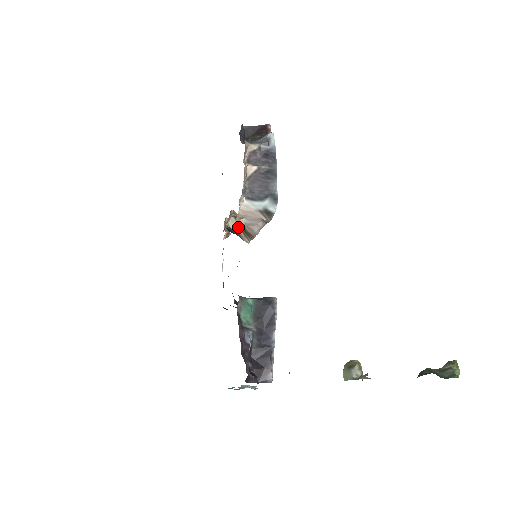
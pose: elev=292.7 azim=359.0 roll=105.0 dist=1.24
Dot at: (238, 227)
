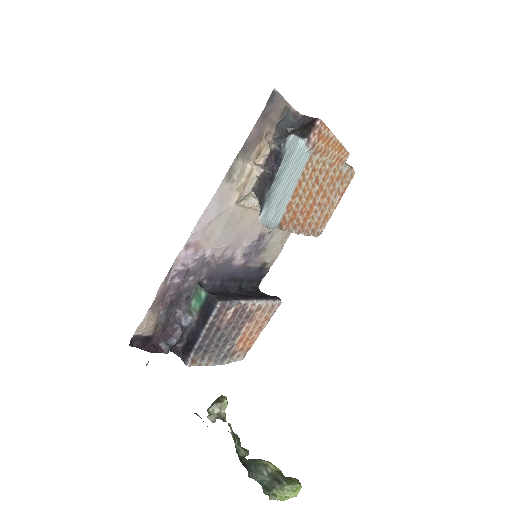
Dot at: occluded
